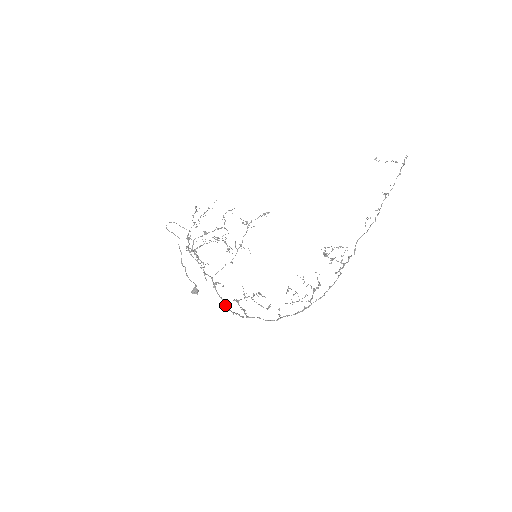
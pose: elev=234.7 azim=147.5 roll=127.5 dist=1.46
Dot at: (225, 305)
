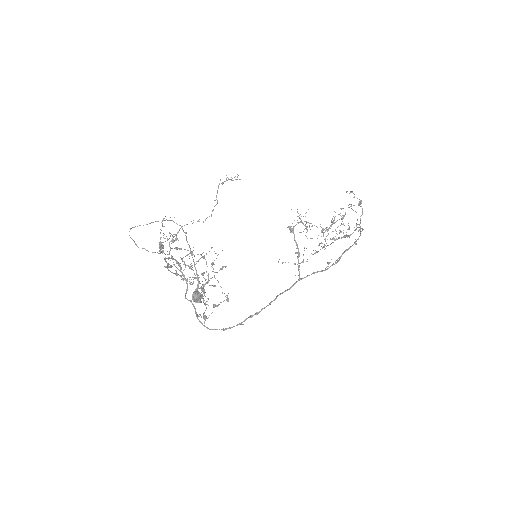
Dot at: (241, 322)
